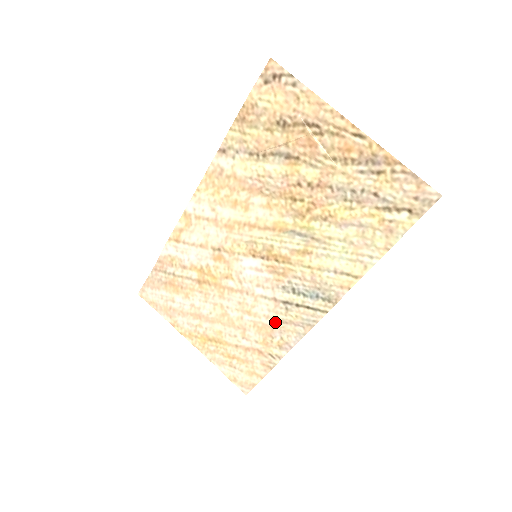
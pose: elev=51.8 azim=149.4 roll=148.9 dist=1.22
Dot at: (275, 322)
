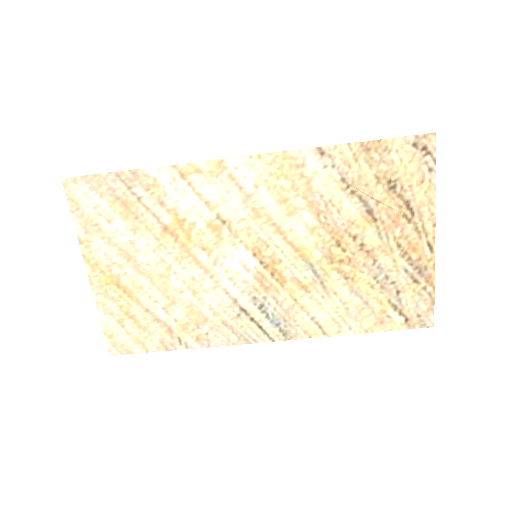
Dot at: (215, 317)
